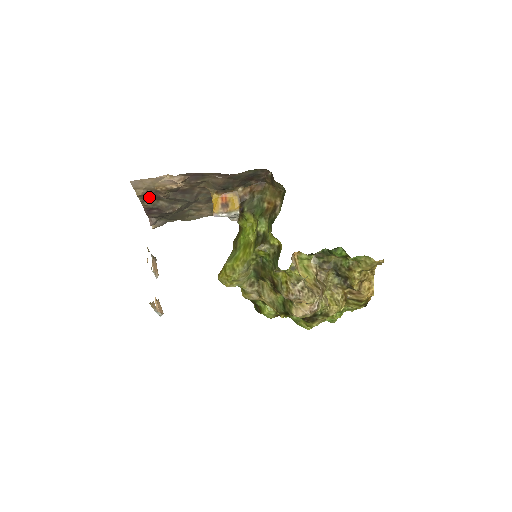
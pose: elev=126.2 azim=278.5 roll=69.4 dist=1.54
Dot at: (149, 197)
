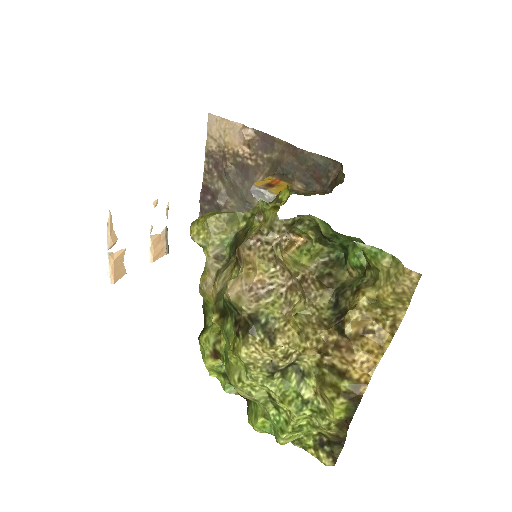
Dot at: (214, 165)
